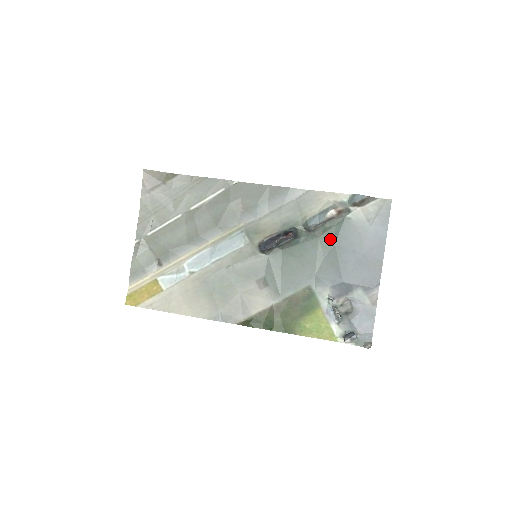
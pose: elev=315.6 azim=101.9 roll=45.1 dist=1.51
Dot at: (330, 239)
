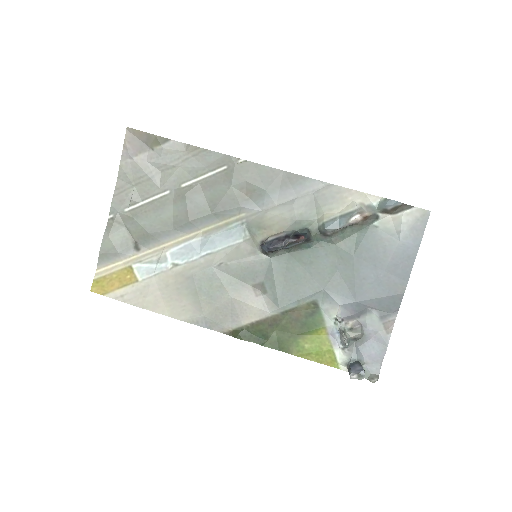
Dot at: (348, 248)
